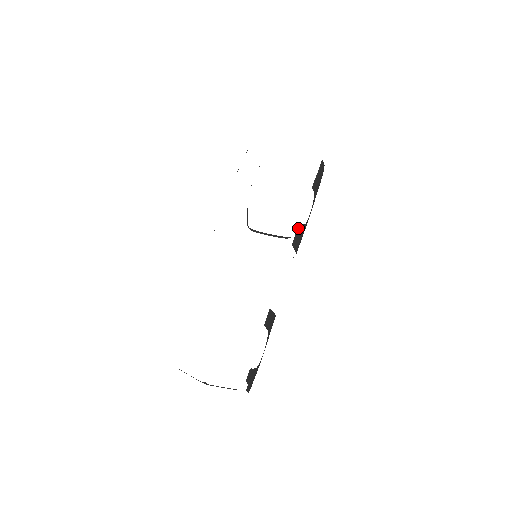
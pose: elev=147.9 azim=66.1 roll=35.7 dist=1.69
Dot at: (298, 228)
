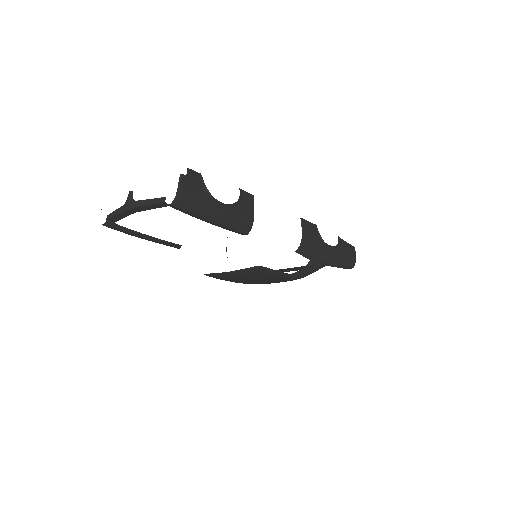
Dot at: (312, 225)
